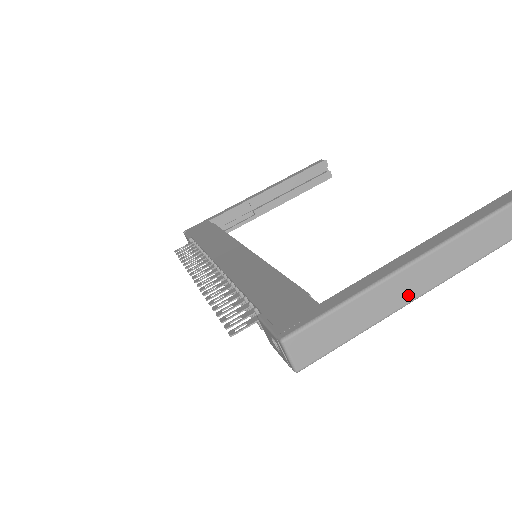
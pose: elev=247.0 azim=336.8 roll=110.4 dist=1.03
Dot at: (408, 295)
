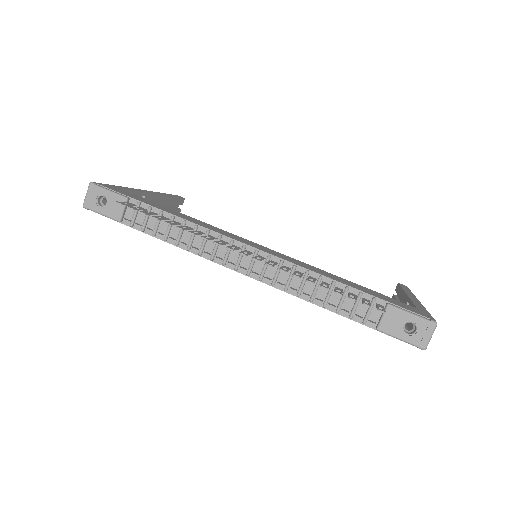
Dot at: occluded
